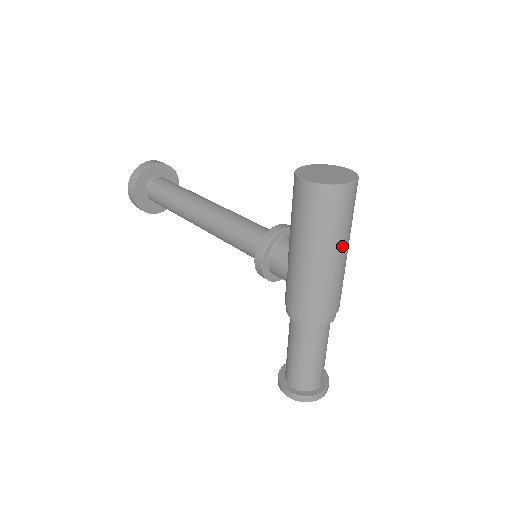
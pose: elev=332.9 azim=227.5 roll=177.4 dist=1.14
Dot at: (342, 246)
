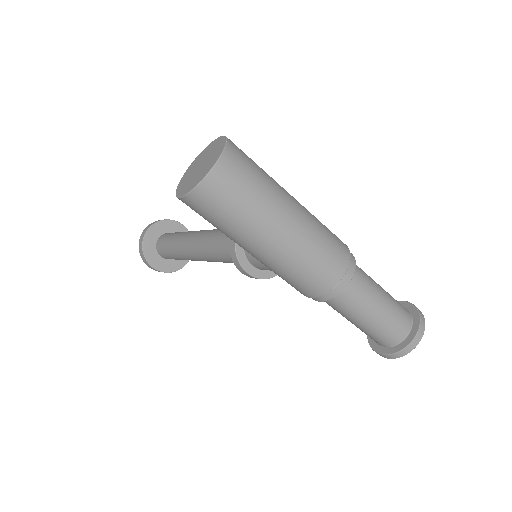
Dot at: (278, 215)
